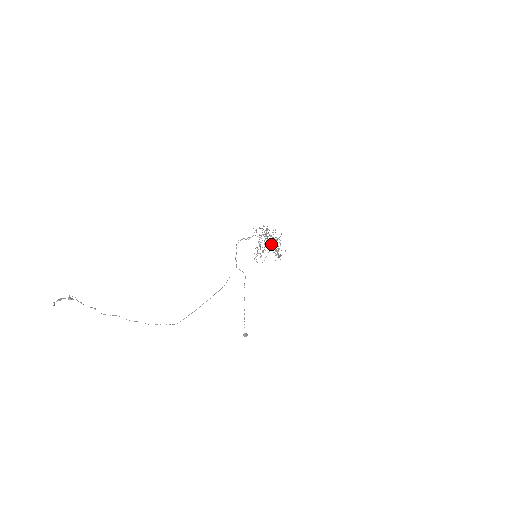
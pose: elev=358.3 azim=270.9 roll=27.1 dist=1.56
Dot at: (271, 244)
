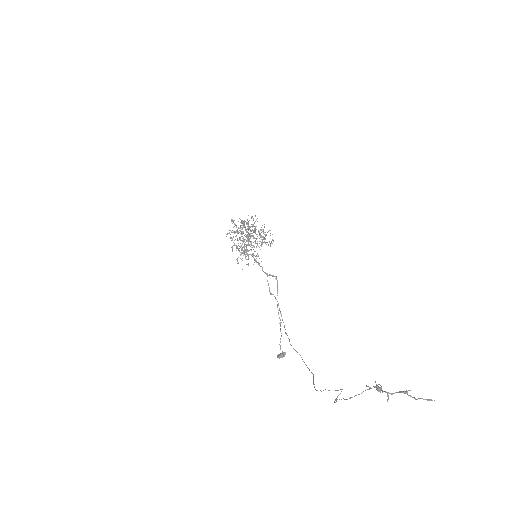
Dot at: occluded
